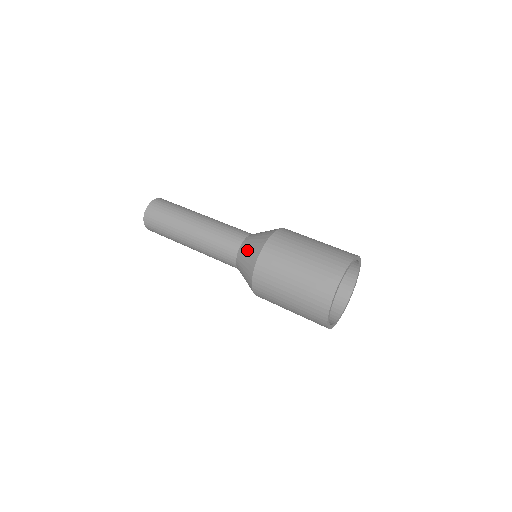
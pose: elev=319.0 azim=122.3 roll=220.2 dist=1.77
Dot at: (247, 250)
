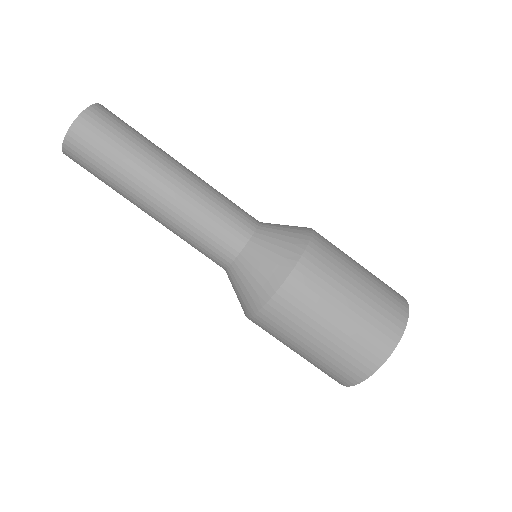
Dot at: (260, 261)
